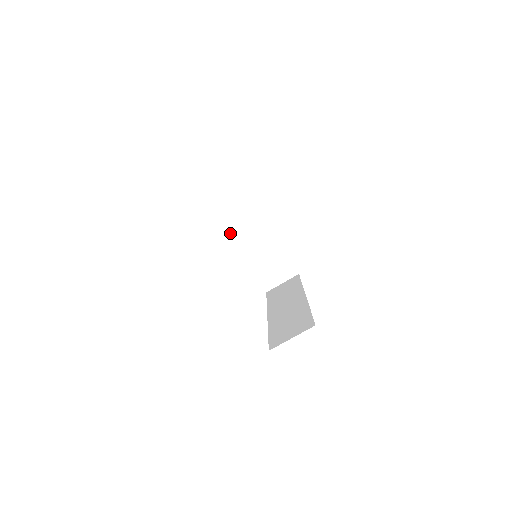
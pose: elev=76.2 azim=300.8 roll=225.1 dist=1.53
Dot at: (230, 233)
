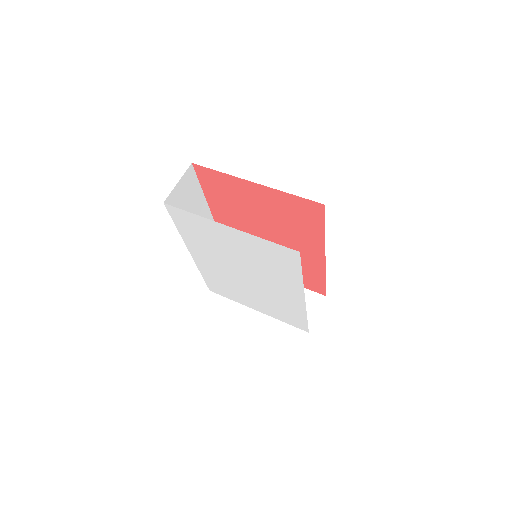
Dot at: occluded
